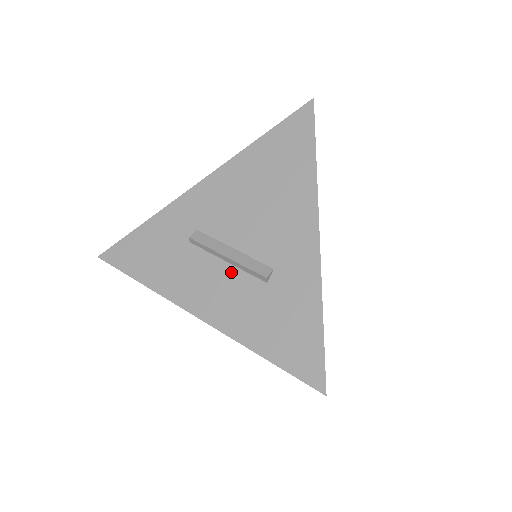
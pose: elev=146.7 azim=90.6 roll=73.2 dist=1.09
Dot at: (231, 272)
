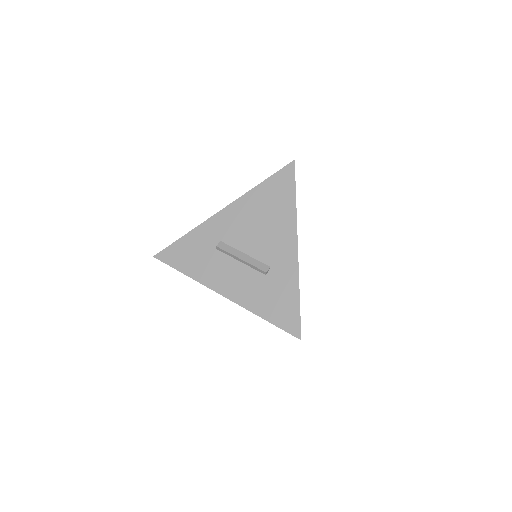
Dot at: (244, 268)
